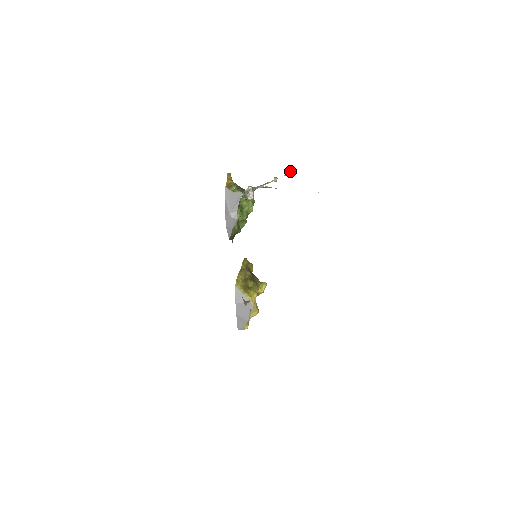
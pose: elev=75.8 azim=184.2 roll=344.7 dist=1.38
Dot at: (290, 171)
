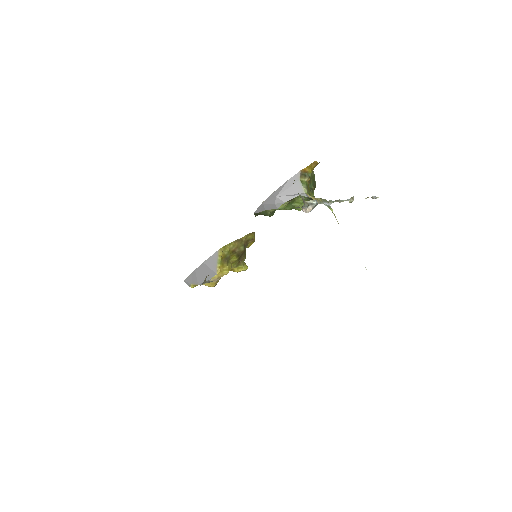
Dot at: (375, 196)
